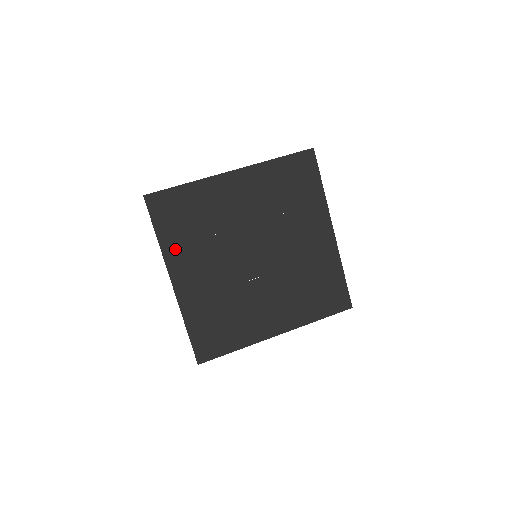
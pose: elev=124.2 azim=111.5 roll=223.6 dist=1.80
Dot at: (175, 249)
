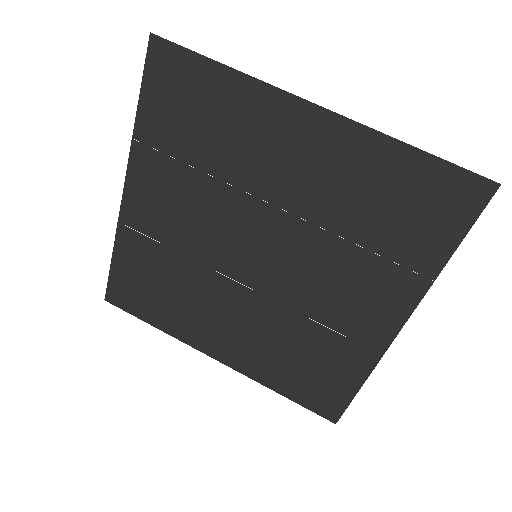
Dot at: (152, 151)
